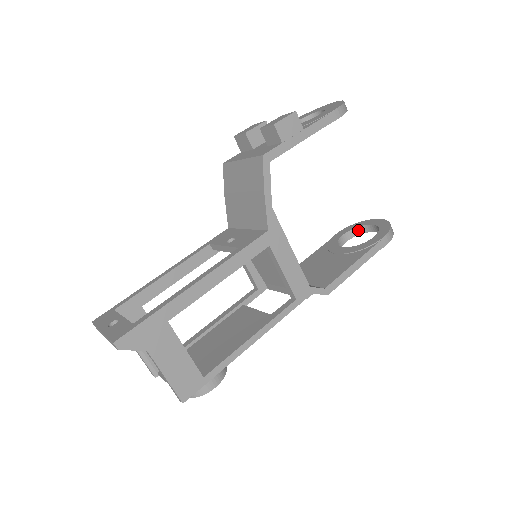
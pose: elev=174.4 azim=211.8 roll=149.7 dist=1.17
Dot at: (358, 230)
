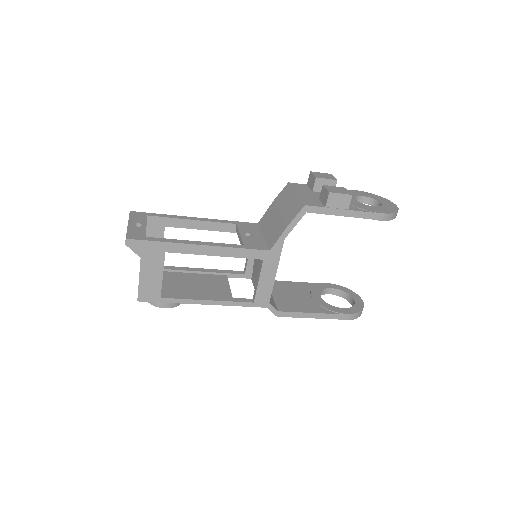
Dot at: (344, 294)
